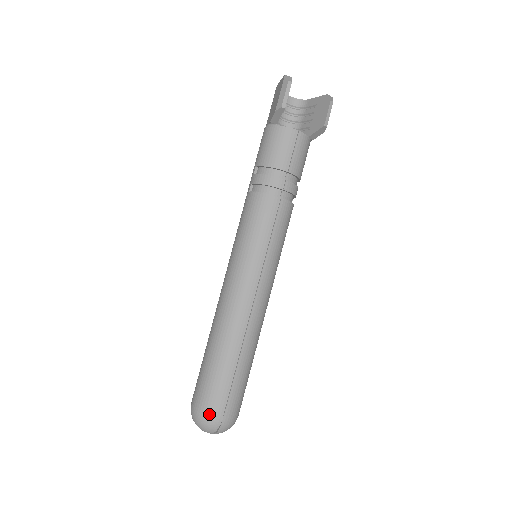
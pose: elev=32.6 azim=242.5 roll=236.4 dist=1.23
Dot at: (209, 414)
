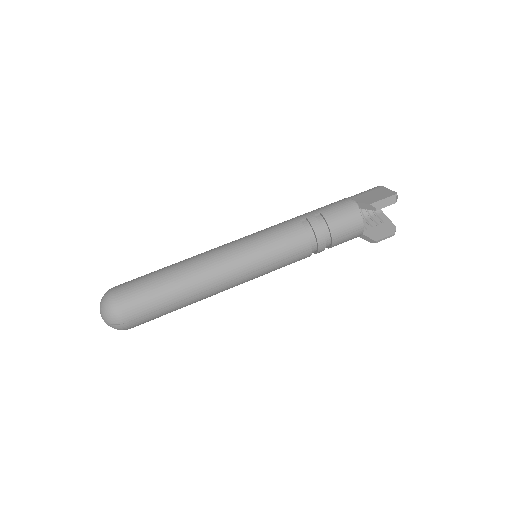
Dot at: (122, 311)
